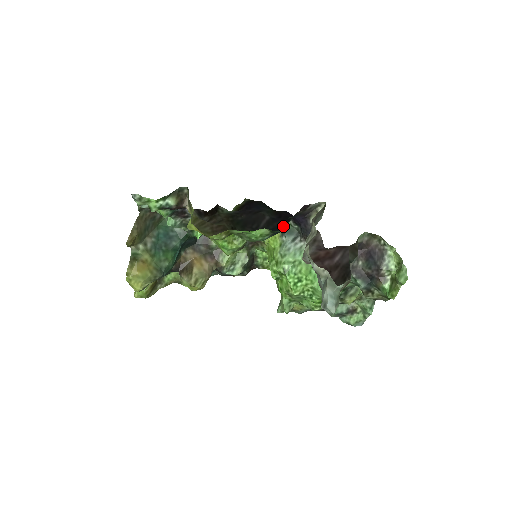
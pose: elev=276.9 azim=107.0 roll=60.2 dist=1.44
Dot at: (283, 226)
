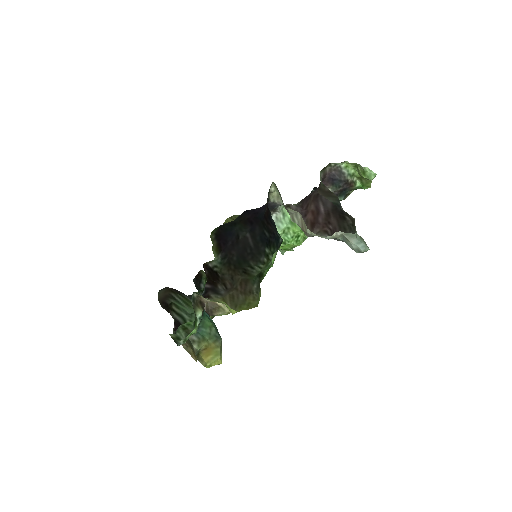
Dot at: (267, 229)
